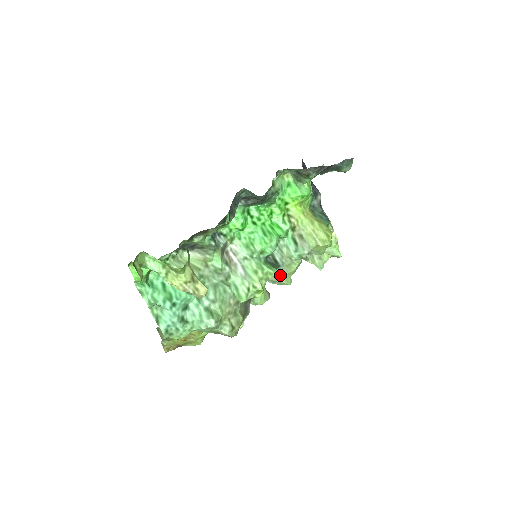
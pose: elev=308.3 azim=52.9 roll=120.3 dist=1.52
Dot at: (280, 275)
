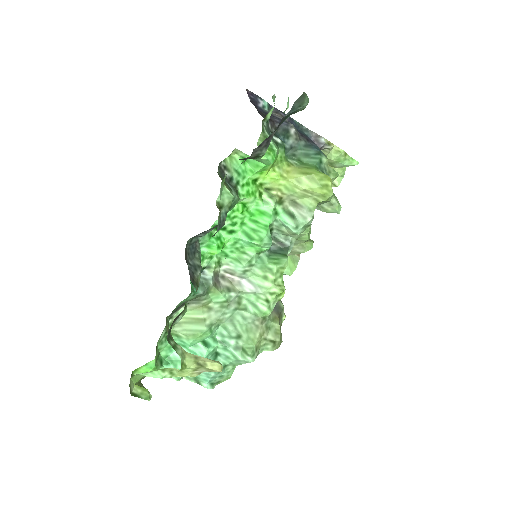
Dot at: (295, 248)
